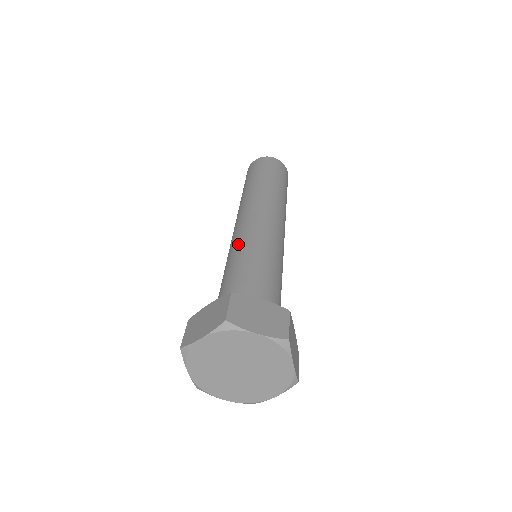
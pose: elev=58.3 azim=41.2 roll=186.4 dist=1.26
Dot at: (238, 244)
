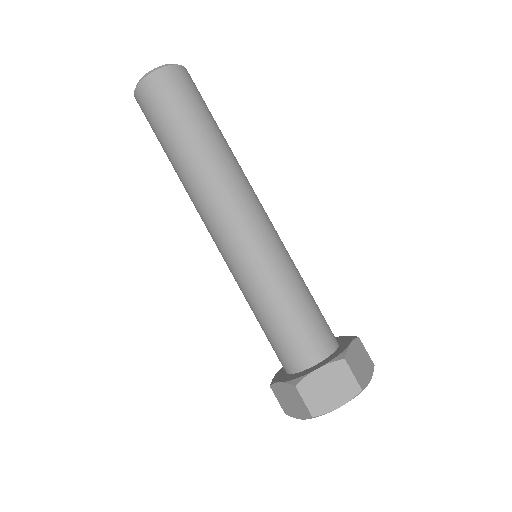
Dot at: (267, 268)
